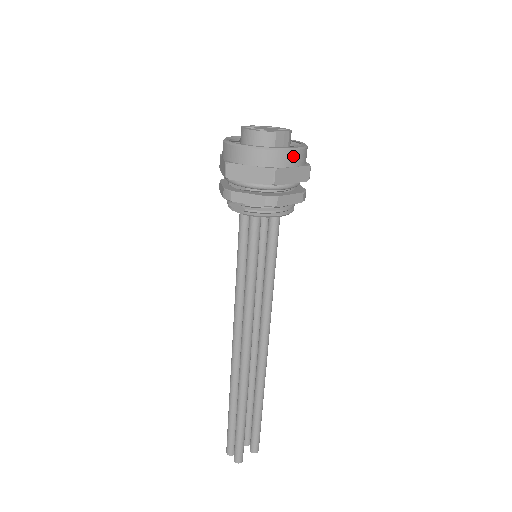
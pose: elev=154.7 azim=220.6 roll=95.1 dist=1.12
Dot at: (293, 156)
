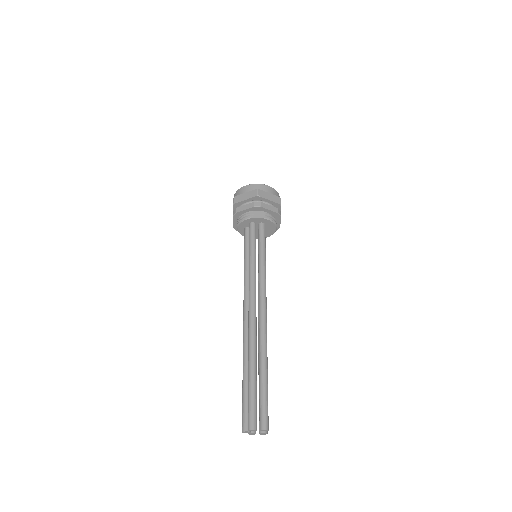
Dot at: occluded
